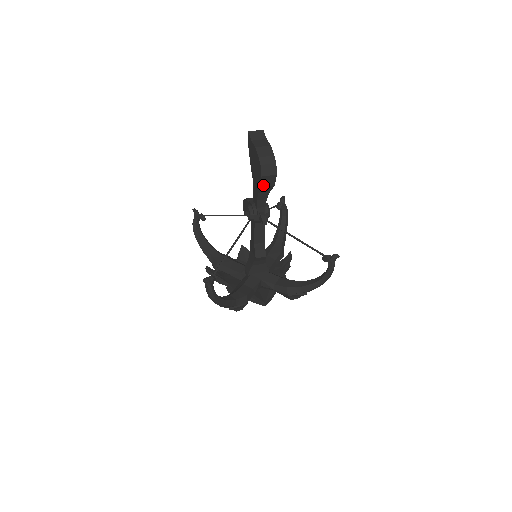
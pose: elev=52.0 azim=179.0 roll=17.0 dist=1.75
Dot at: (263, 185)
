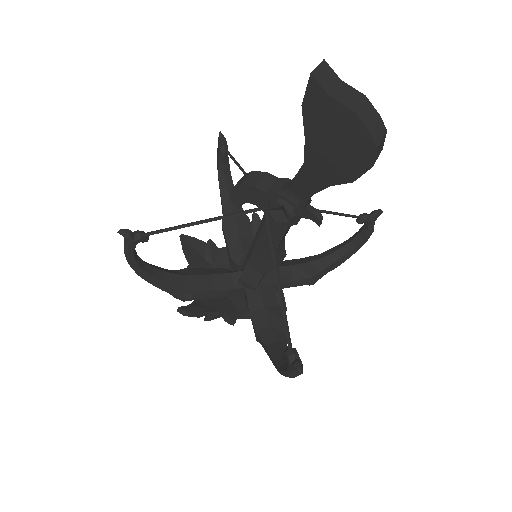
Dot at: (358, 176)
